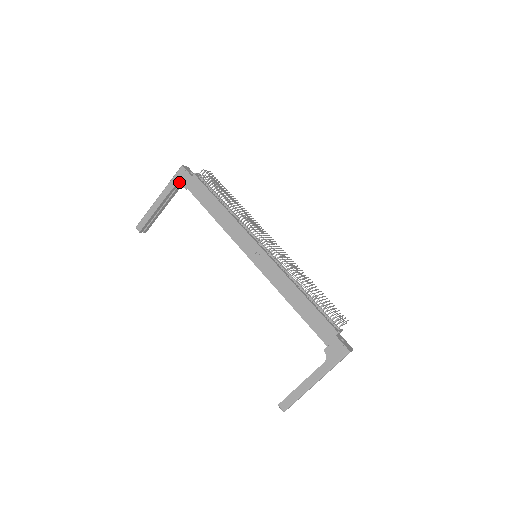
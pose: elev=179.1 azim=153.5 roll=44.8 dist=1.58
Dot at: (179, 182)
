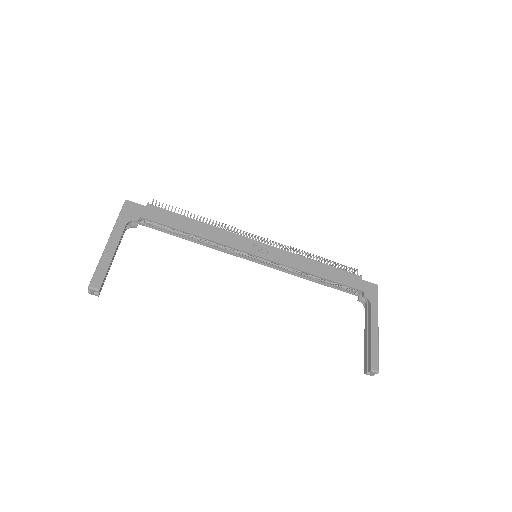
Dot at: (132, 216)
